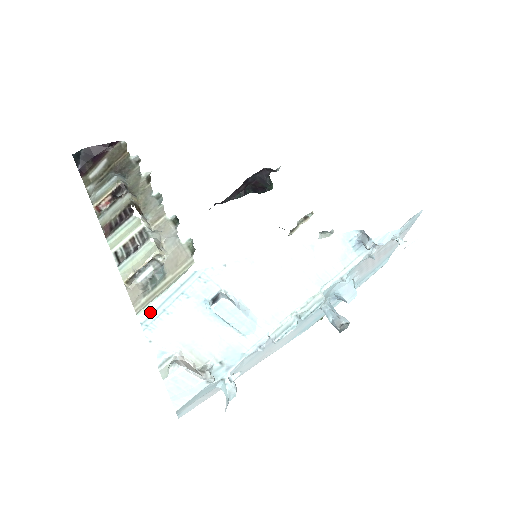
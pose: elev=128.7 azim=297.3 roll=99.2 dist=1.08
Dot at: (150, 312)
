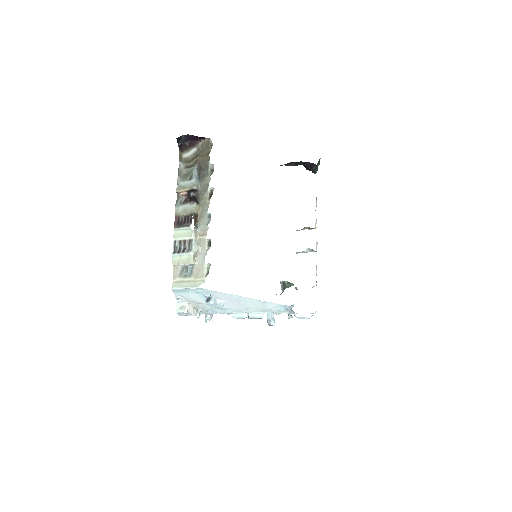
Dot at: (178, 290)
